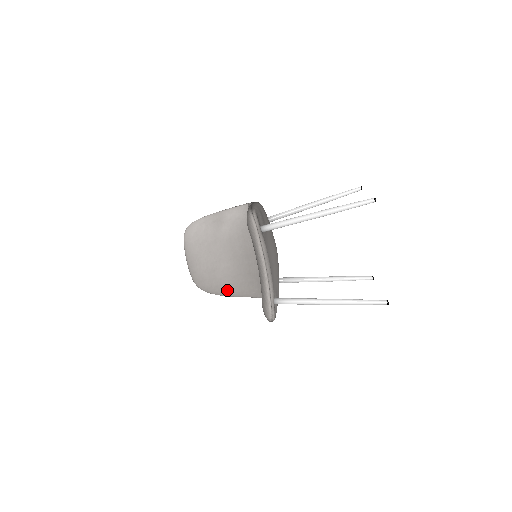
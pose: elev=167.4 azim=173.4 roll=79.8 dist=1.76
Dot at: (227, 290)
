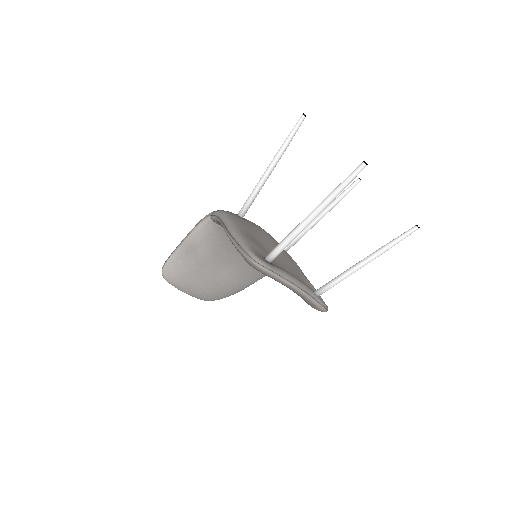
Dot at: (241, 287)
